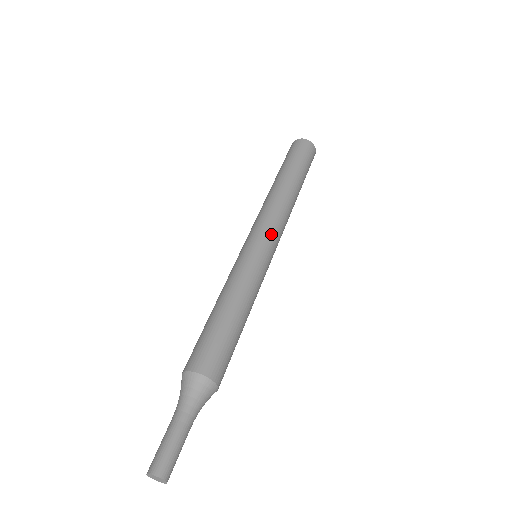
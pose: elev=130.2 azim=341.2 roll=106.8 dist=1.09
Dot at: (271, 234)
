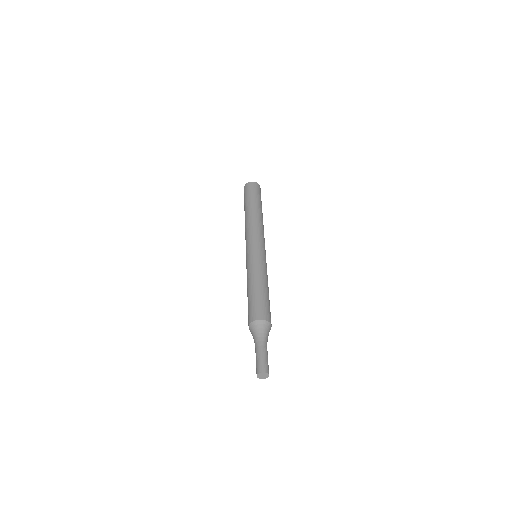
Dot at: (256, 240)
